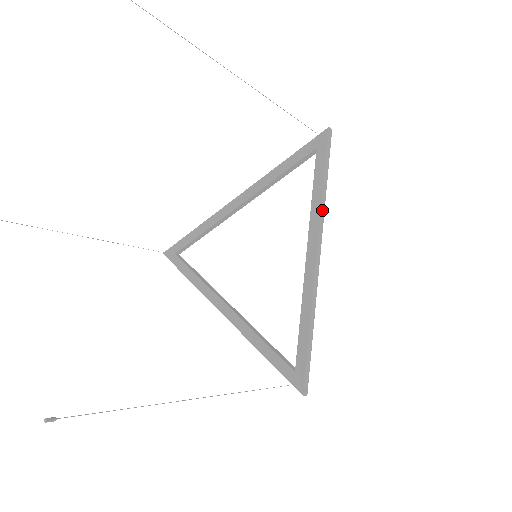
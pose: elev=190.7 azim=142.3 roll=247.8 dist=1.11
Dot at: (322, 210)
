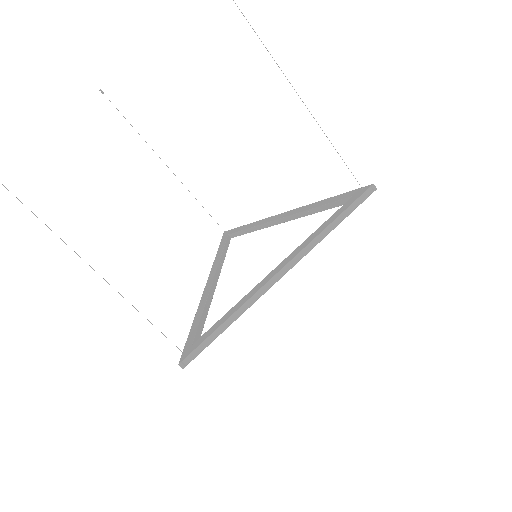
Dot at: occluded
